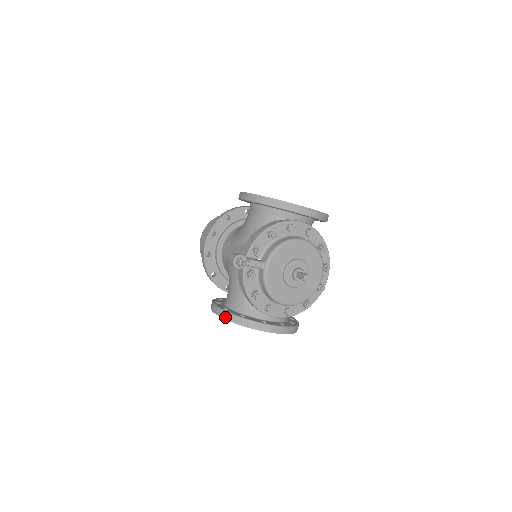
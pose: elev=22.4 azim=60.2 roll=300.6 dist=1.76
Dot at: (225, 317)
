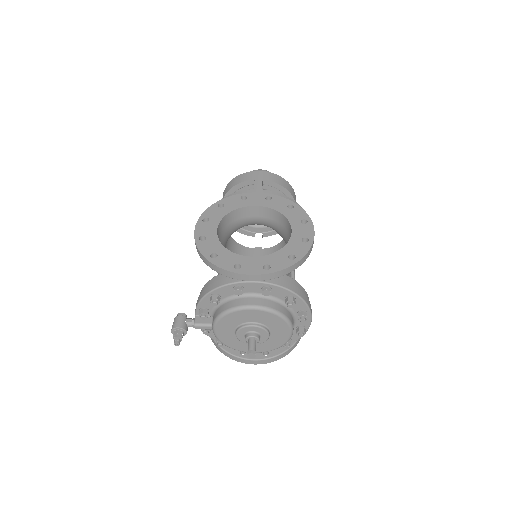
Dot at: occluded
